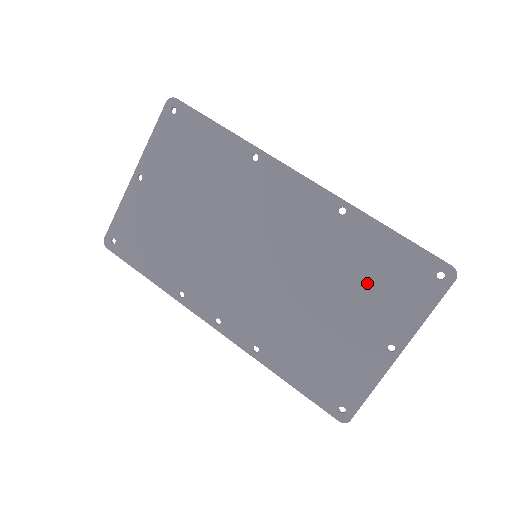
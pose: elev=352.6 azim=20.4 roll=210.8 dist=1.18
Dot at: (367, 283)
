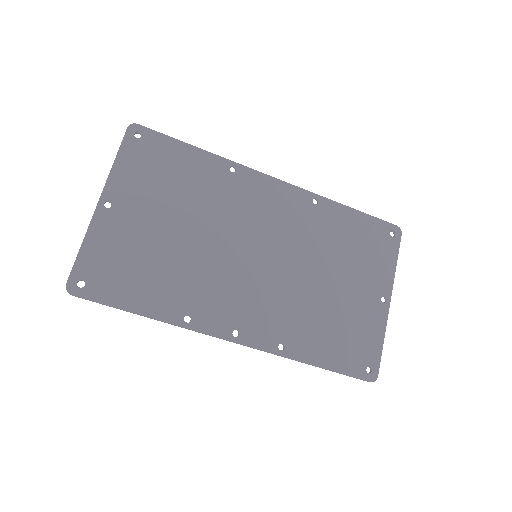
Dot at: (351, 253)
